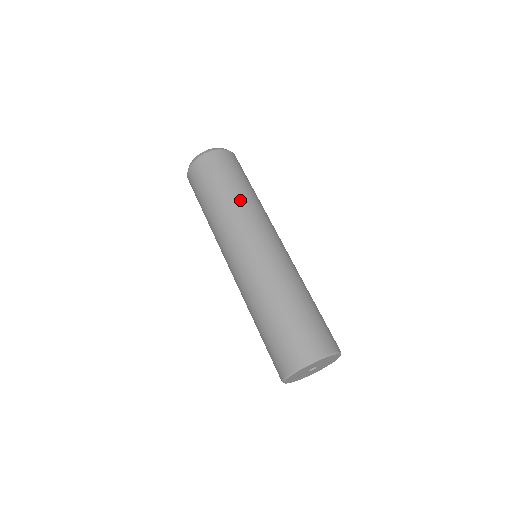
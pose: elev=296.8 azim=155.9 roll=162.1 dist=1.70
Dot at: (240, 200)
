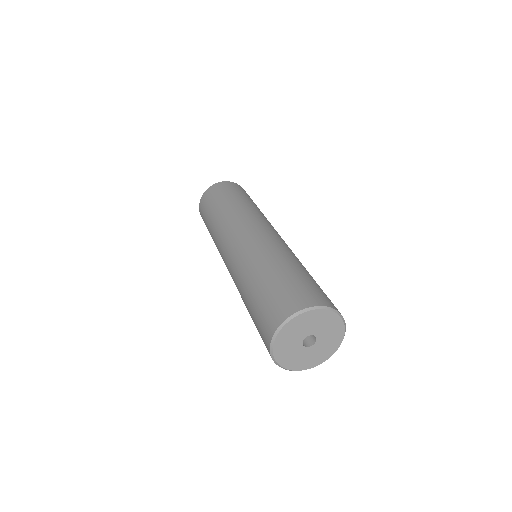
Dot at: (246, 206)
